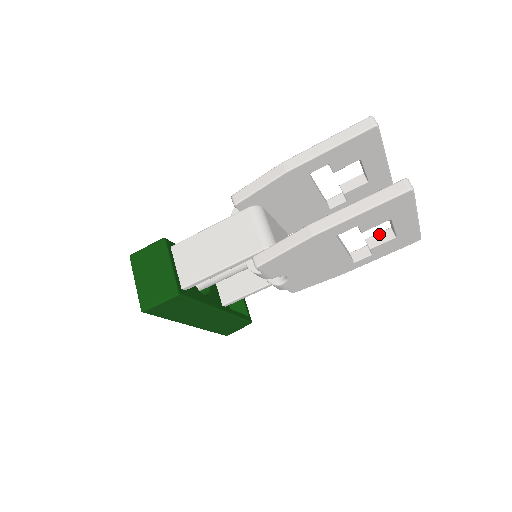
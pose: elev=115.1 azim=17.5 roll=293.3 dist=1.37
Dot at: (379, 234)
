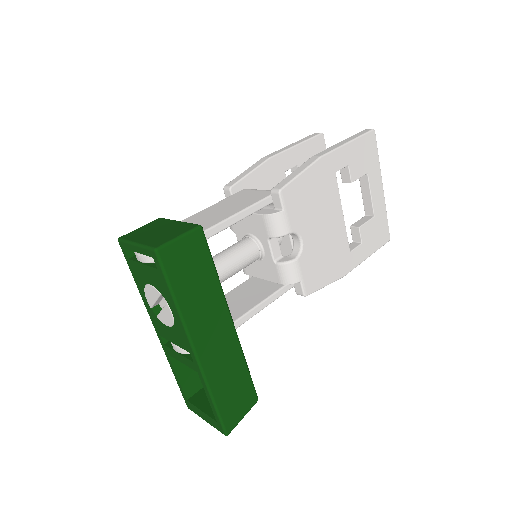
Dot at: (359, 220)
